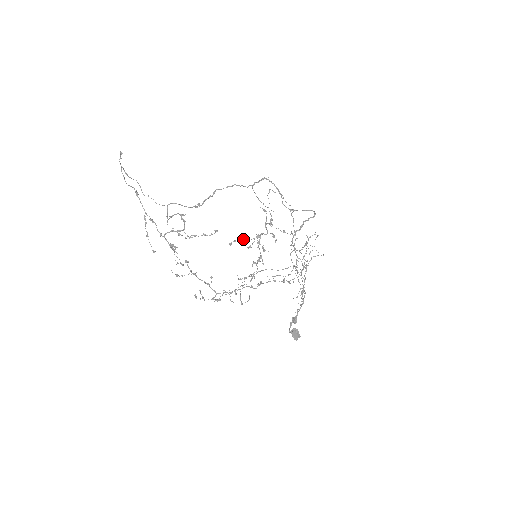
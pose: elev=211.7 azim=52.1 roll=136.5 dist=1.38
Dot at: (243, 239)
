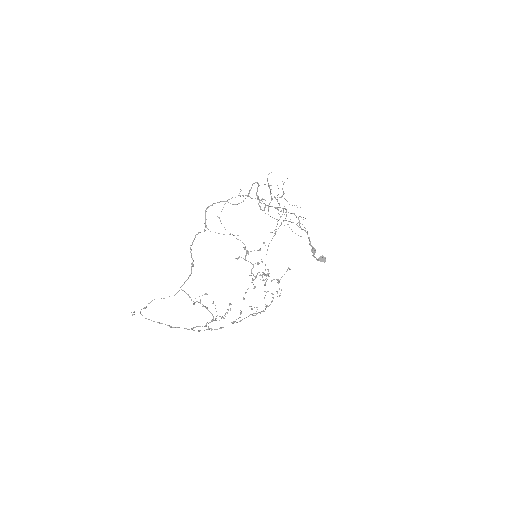
Dot at: occluded
